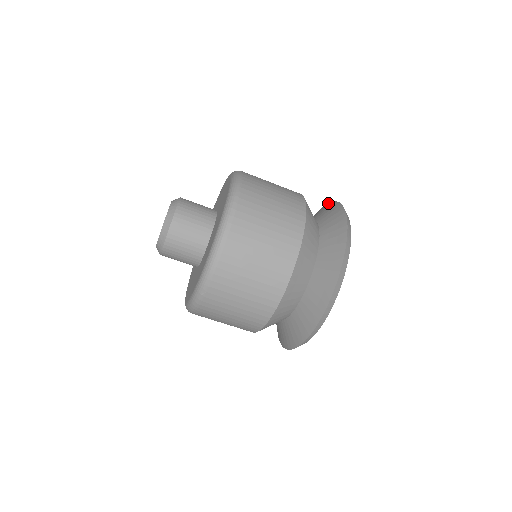
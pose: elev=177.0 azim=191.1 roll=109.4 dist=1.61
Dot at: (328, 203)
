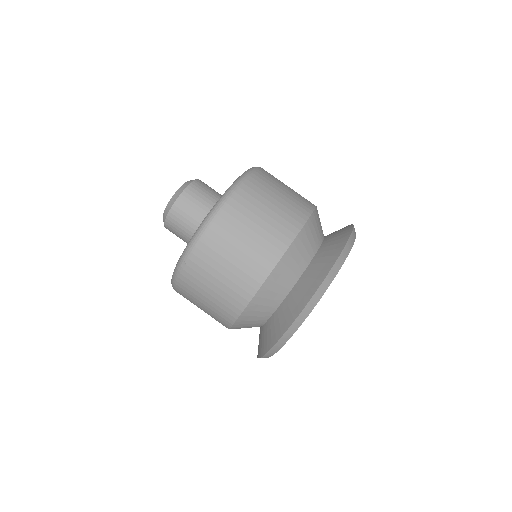
Dot at: occluded
